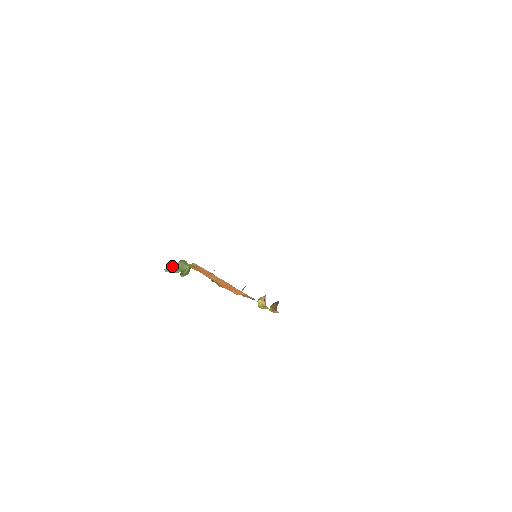
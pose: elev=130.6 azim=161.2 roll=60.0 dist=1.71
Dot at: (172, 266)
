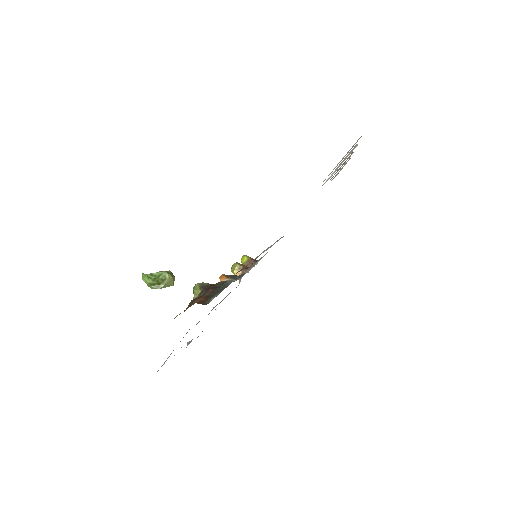
Dot at: (153, 287)
